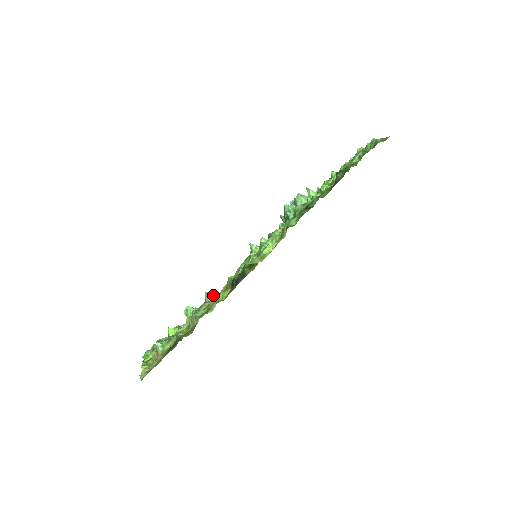
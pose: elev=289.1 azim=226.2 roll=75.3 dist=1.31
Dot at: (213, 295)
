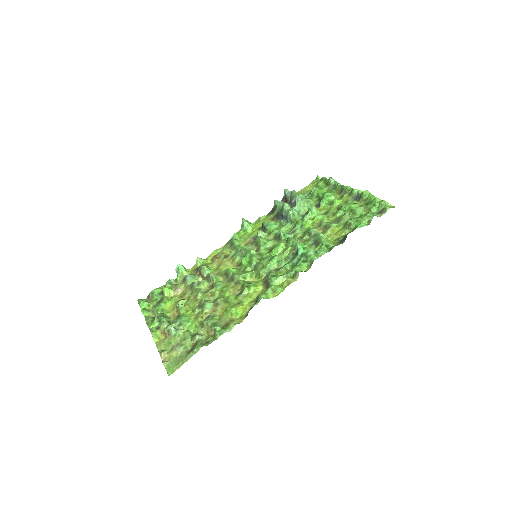
Dot at: (214, 280)
